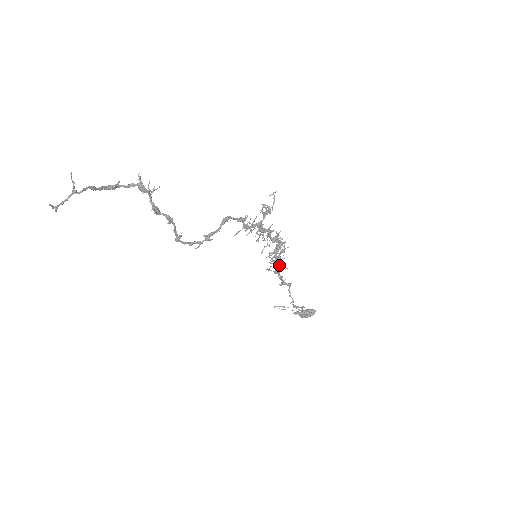
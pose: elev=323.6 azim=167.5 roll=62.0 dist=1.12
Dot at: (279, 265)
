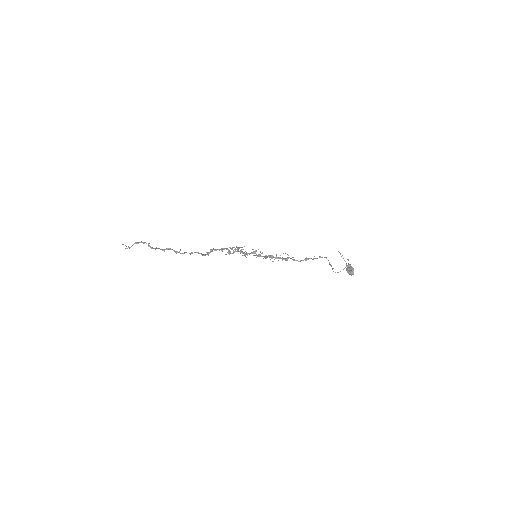
Dot at: (282, 259)
